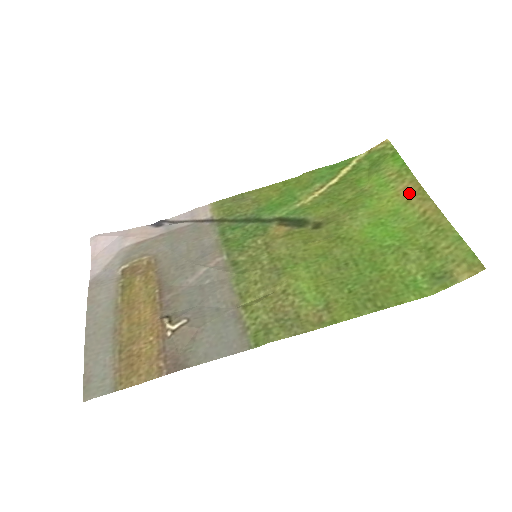
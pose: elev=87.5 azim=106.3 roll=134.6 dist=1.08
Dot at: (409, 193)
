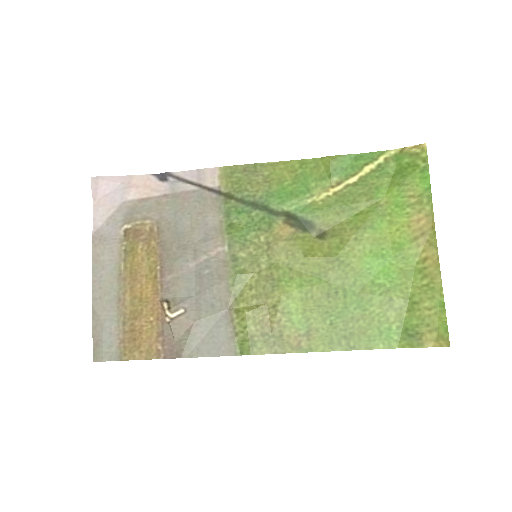
Dot at: (420, 229)
